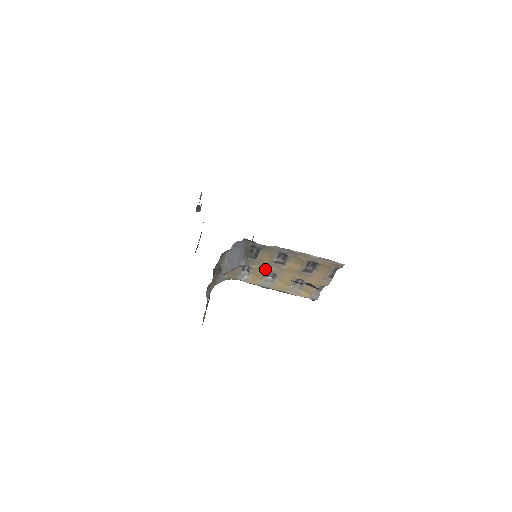
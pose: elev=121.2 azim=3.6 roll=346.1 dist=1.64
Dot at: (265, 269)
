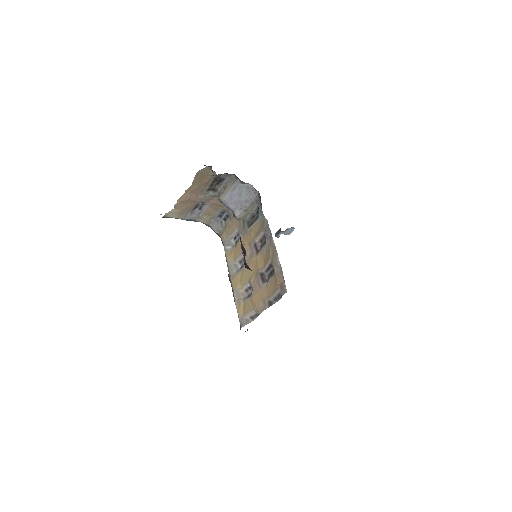
Dot at: (244, 247)
